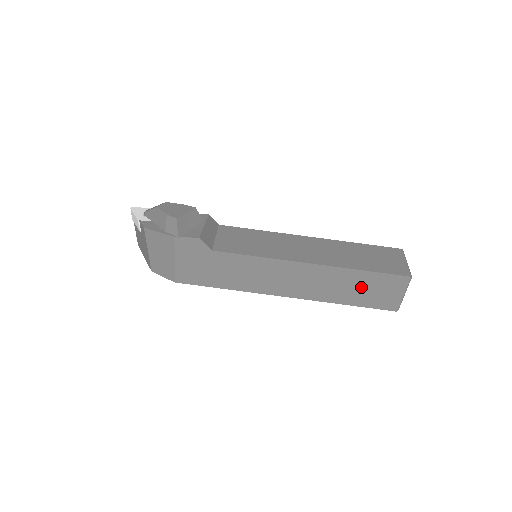
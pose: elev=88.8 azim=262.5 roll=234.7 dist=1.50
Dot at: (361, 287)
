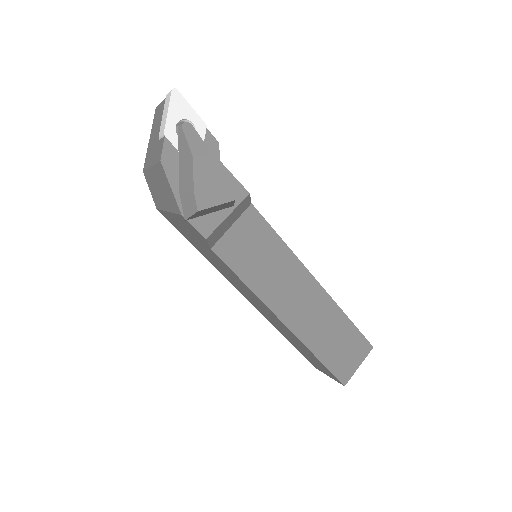
Dot at: (306, 352)
